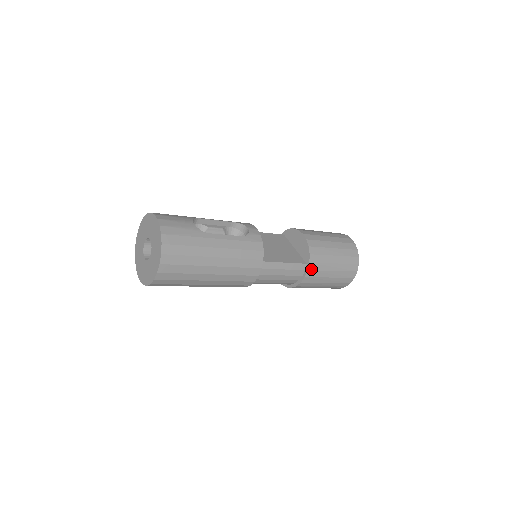
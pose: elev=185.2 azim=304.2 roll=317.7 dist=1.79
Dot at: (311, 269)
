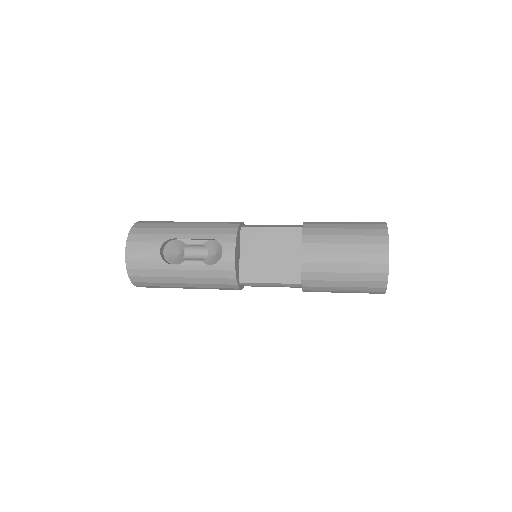
Dot at: (307, 289)
